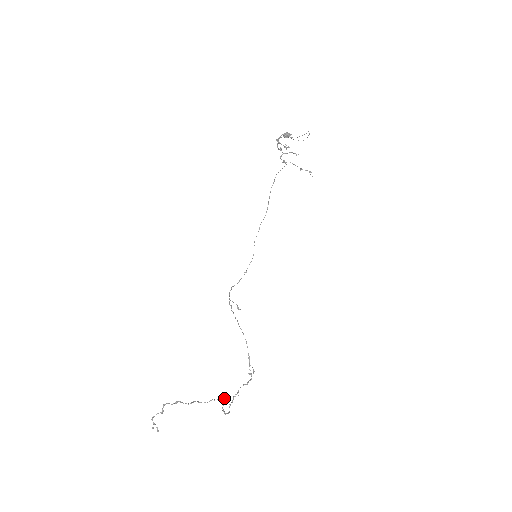
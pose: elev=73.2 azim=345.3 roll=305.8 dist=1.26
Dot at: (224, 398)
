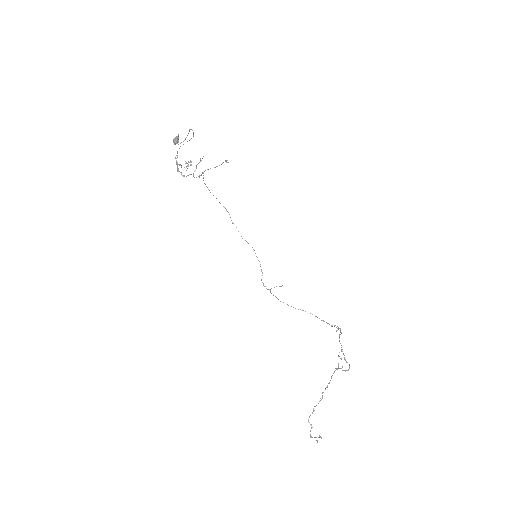
Dot at: (338, 365)
